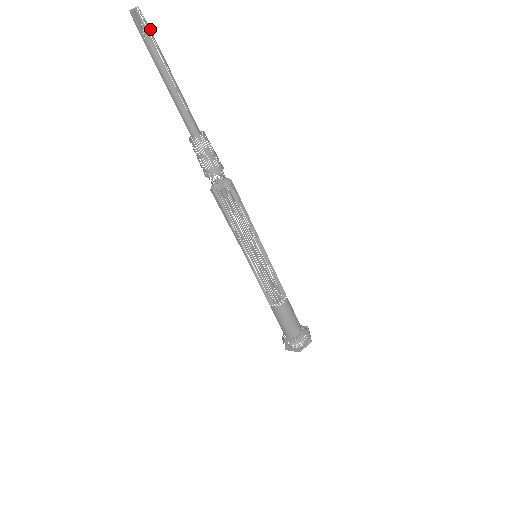
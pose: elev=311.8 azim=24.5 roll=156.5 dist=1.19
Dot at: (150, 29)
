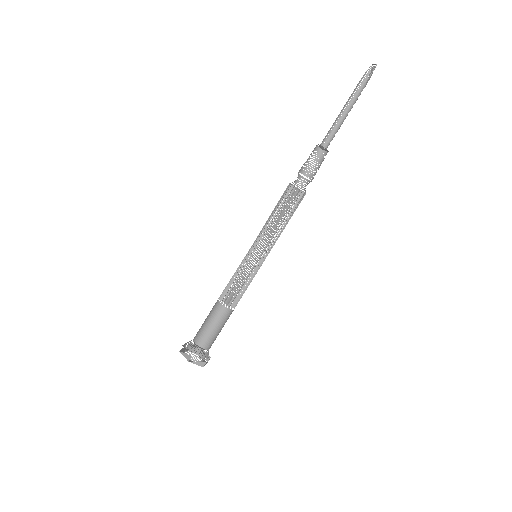
Dot at: (367, 80)
